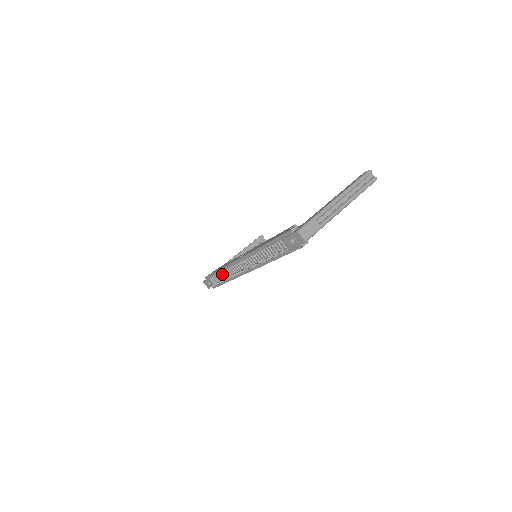
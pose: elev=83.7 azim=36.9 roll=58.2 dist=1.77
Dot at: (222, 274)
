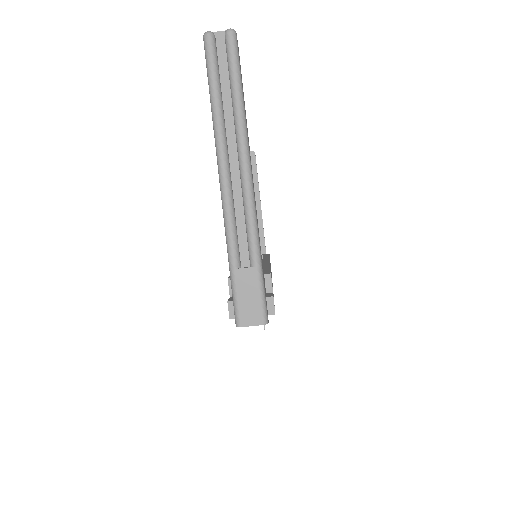
Dot at: occluded
